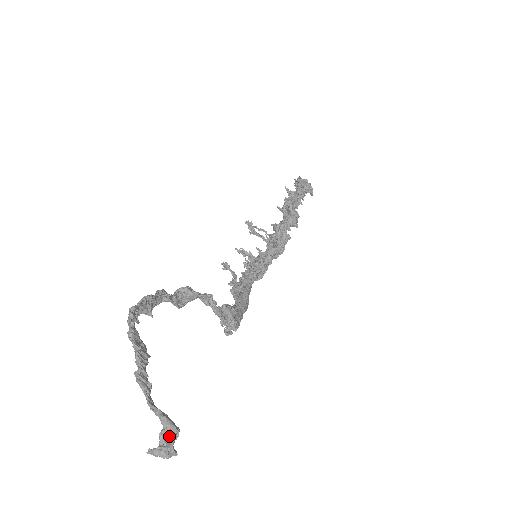
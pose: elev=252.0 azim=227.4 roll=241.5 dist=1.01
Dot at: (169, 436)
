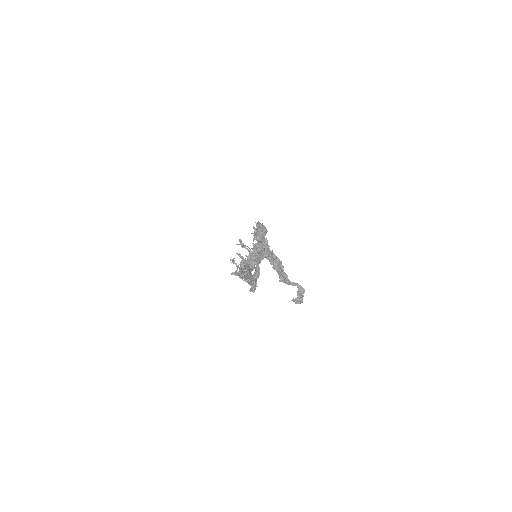
Dot at: (301, 294)
